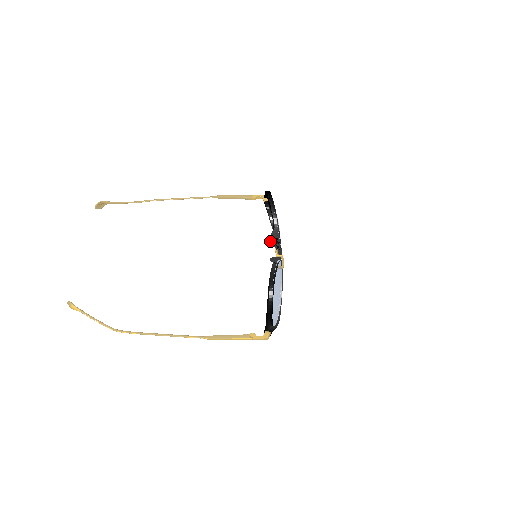
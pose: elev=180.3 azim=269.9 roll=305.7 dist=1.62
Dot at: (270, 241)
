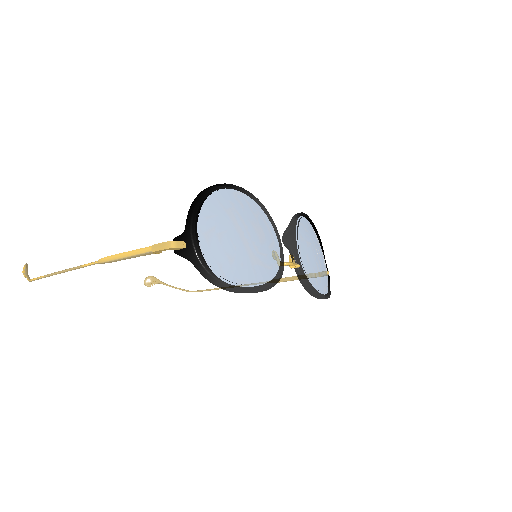
Dot at: (283, 242)
